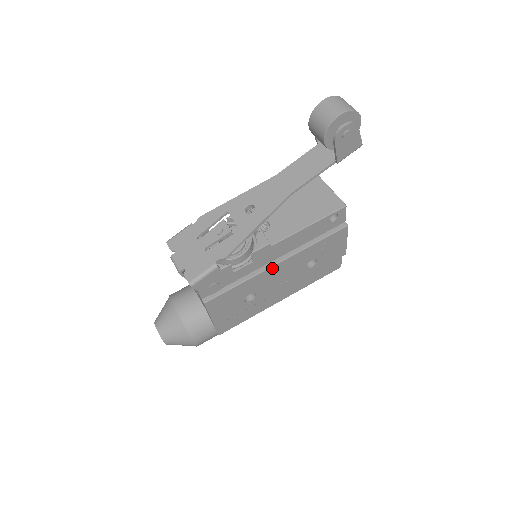
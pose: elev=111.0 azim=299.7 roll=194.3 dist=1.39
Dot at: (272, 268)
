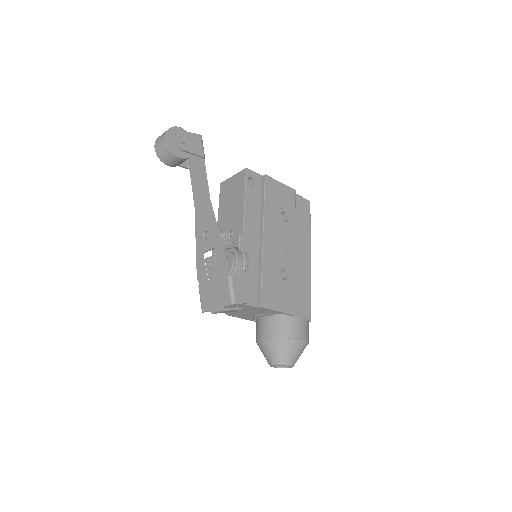
Dot at: (265, 244)
